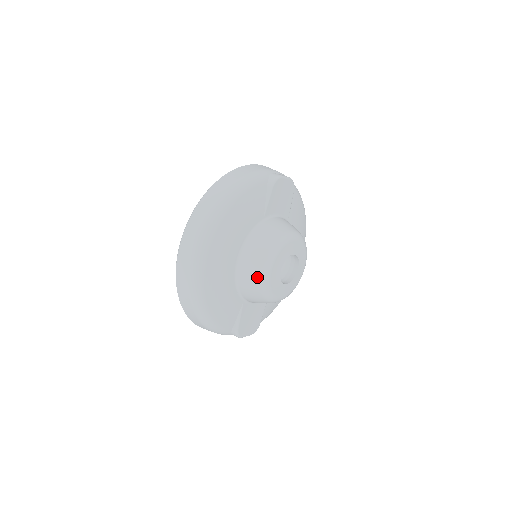
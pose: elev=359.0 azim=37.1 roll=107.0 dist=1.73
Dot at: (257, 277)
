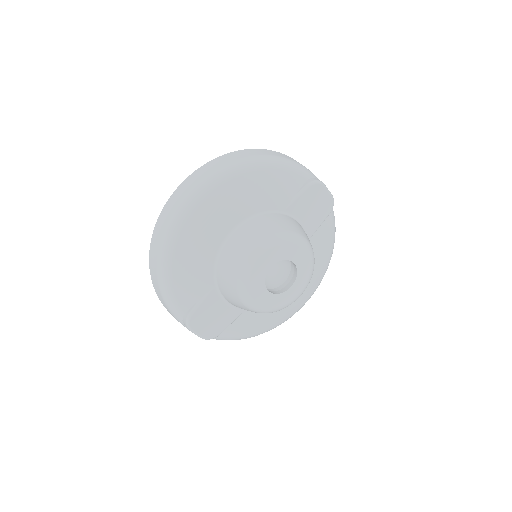
Dot at: (242, 256)
